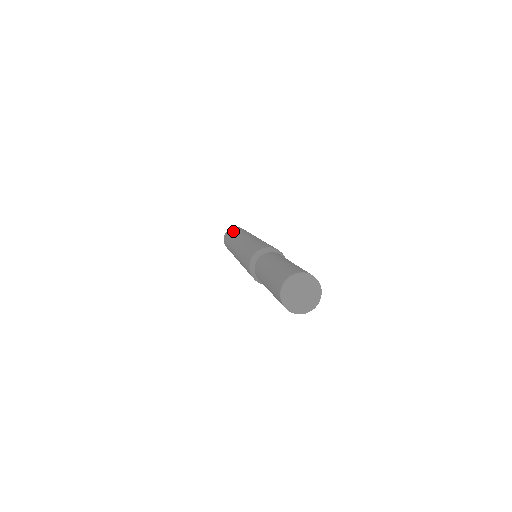
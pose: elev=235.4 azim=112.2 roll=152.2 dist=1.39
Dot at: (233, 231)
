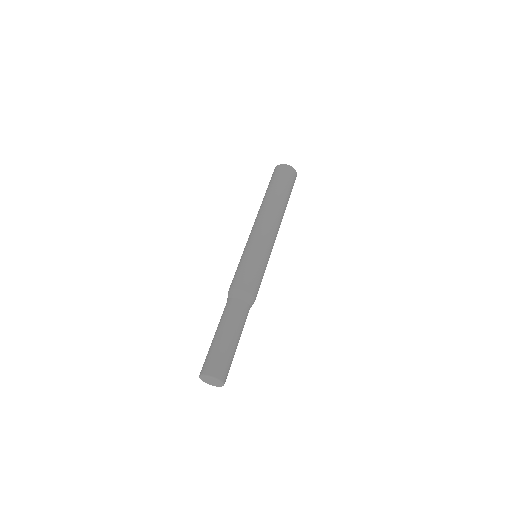
Dot at: (279, 183)
